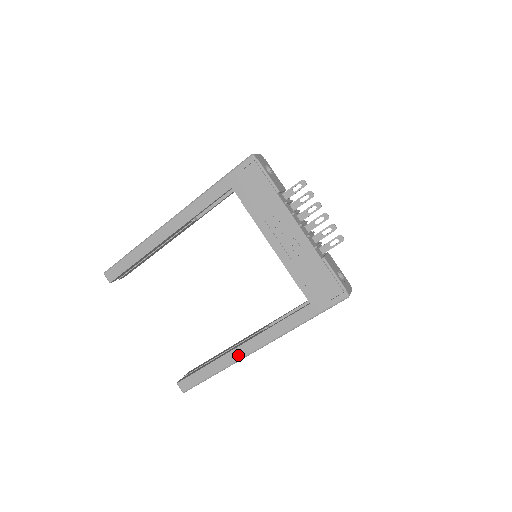
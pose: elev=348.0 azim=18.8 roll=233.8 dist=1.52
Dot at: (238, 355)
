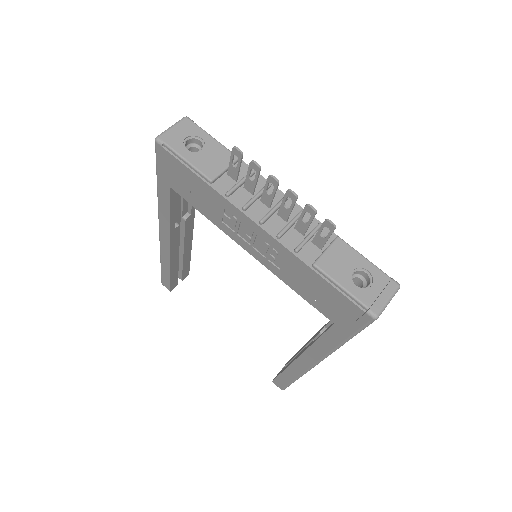
Dot at: (301, 368)
